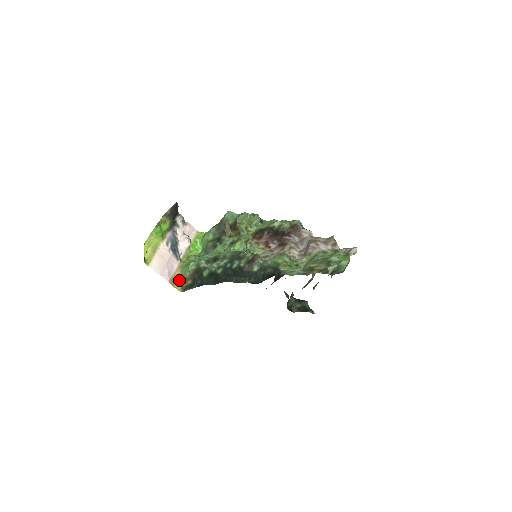
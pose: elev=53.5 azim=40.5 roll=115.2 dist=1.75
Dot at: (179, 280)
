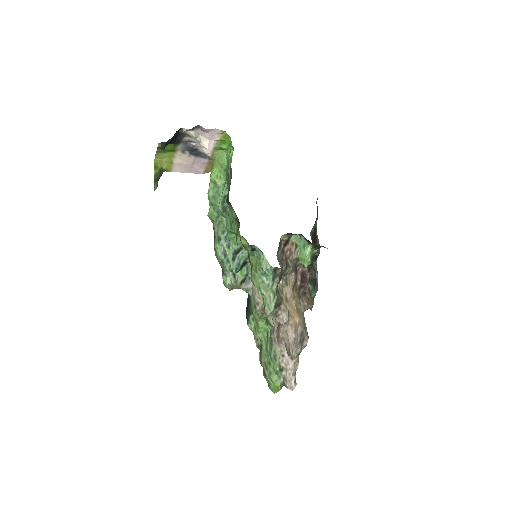
Dot at: occluded
